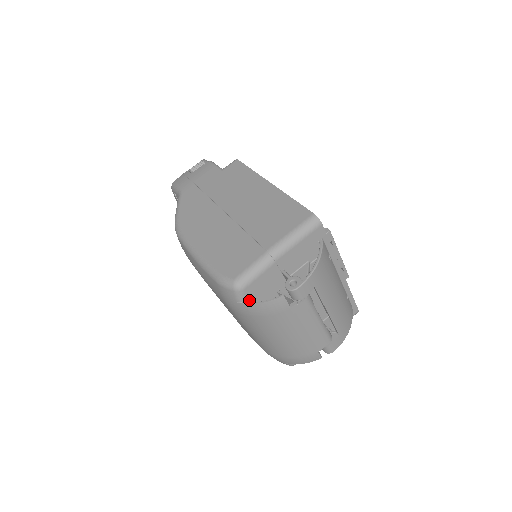
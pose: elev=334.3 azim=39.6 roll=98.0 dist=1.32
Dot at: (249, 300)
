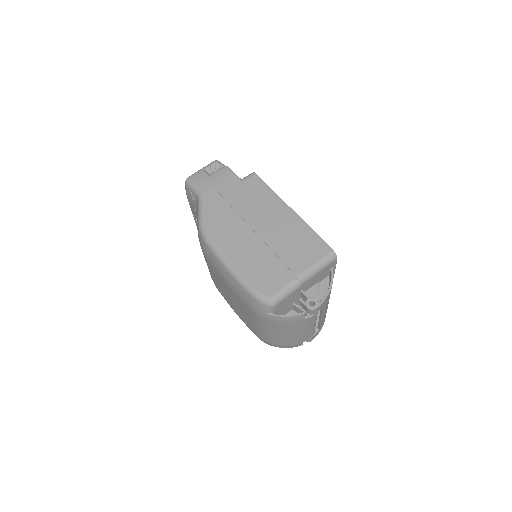
Dot at: (275, 312)
